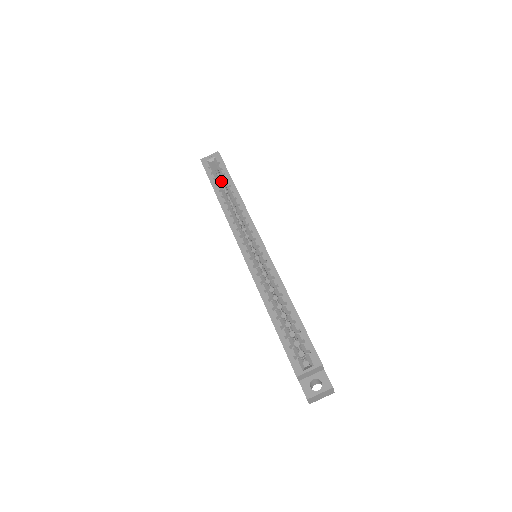
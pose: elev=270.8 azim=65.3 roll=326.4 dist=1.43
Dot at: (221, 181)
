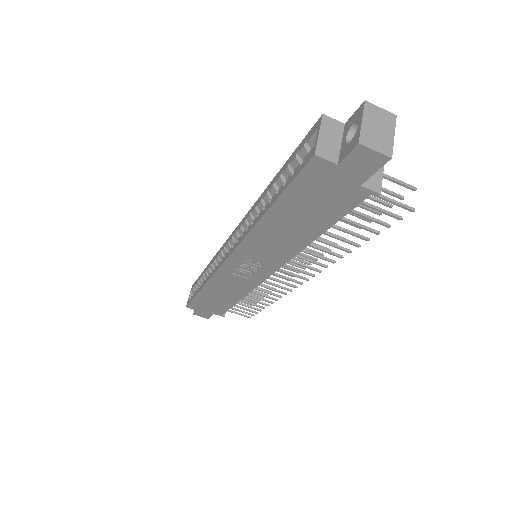
Dot at: occluded
